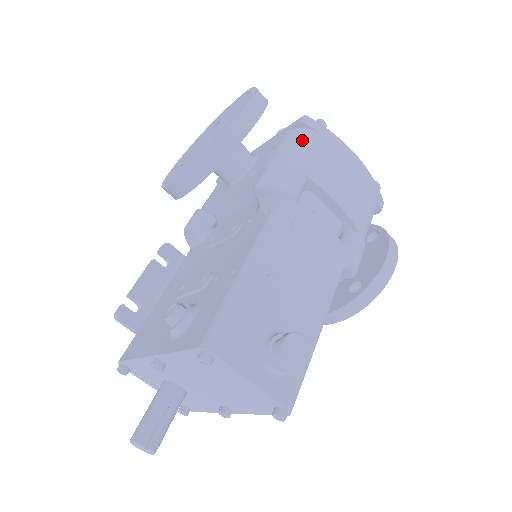
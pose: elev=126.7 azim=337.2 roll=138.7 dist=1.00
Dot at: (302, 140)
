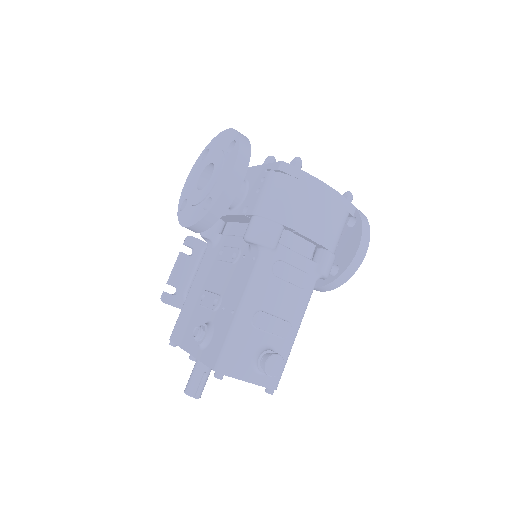
Dot at: (280, 188)
